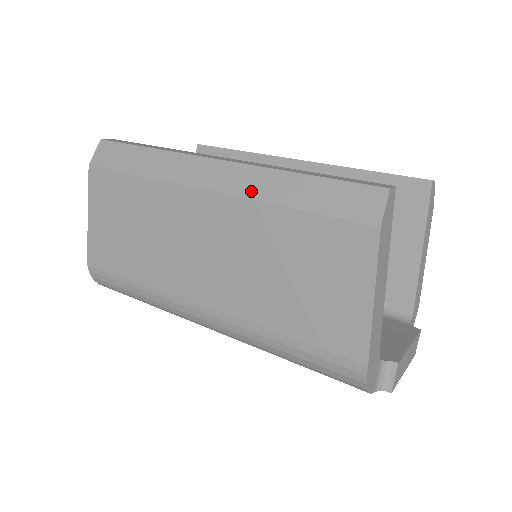
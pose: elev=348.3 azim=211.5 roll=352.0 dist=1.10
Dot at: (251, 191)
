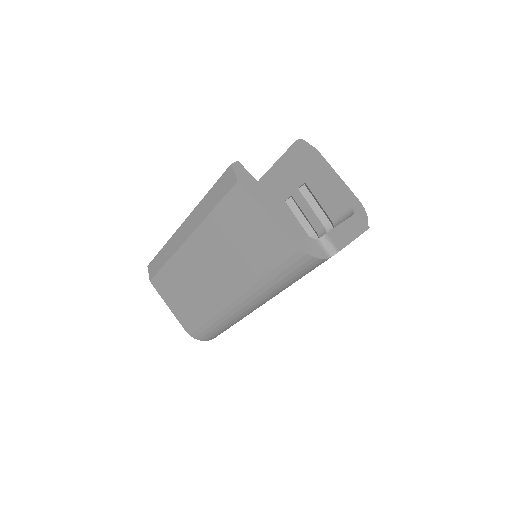
Dot at: (198, 221)
